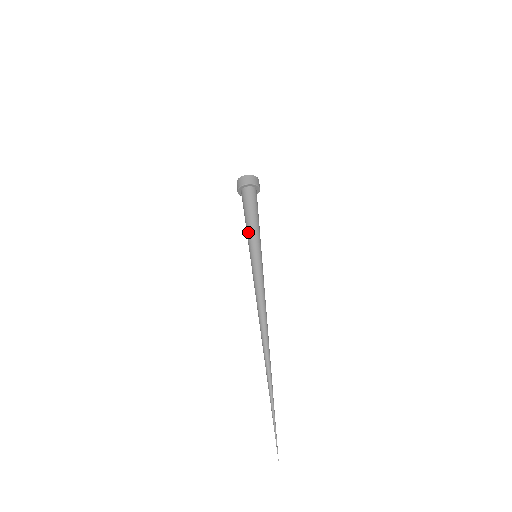
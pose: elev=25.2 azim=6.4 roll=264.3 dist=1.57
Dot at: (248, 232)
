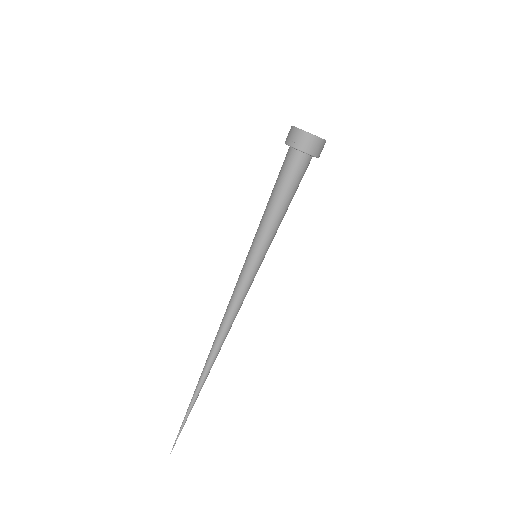
Dot at: (261, 220)
